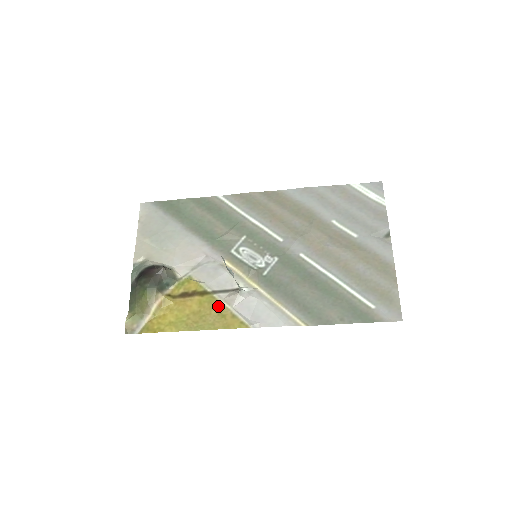
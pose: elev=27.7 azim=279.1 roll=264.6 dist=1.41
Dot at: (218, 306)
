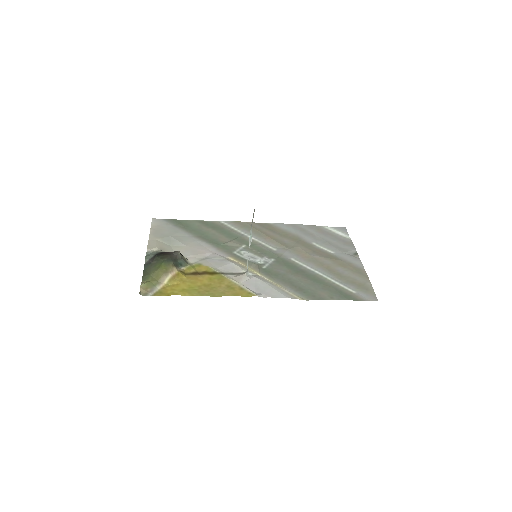
Dot at: (227, 282)
